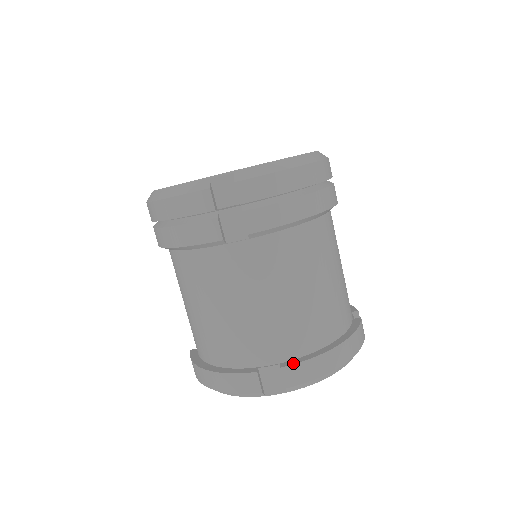
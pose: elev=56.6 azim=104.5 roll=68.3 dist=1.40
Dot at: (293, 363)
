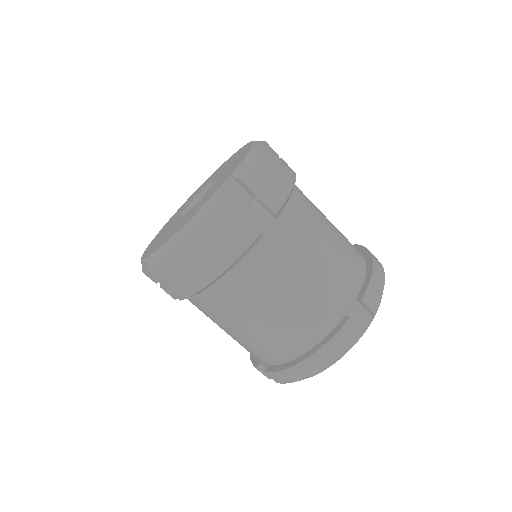
Dot at: (365, 291)
